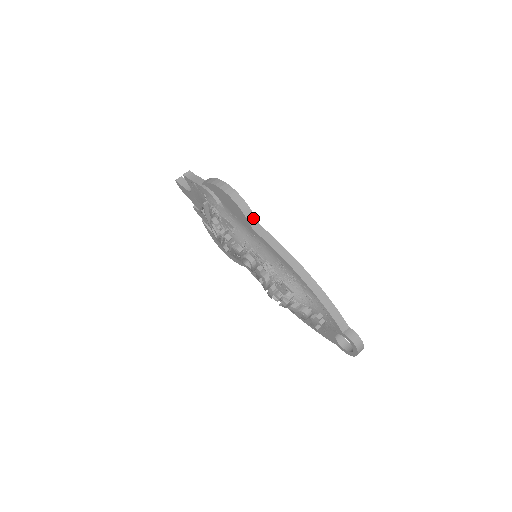
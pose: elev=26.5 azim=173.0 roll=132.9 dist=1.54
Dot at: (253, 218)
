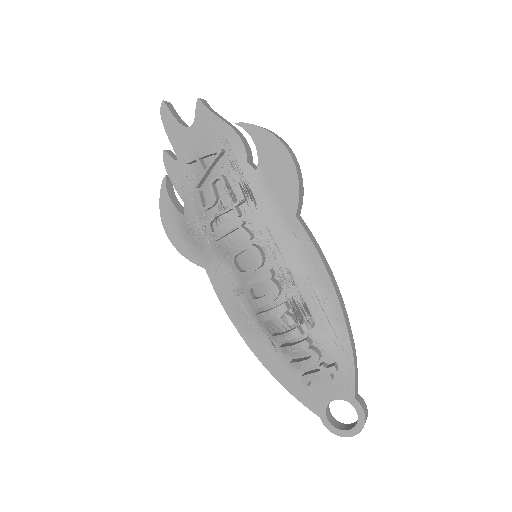
Dot at: (301, 202)
